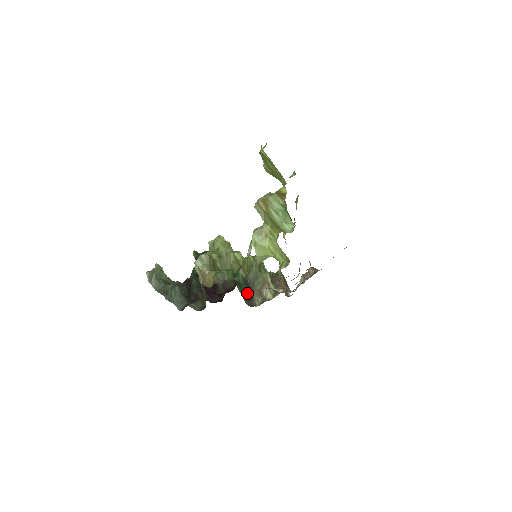
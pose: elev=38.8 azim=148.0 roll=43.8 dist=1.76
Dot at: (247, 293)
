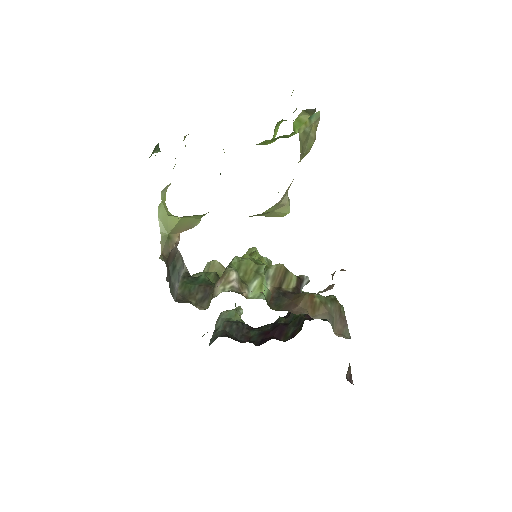
Dot at: (196, 291)
